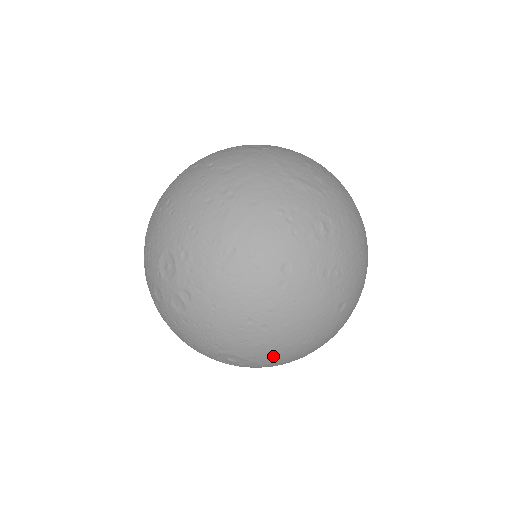
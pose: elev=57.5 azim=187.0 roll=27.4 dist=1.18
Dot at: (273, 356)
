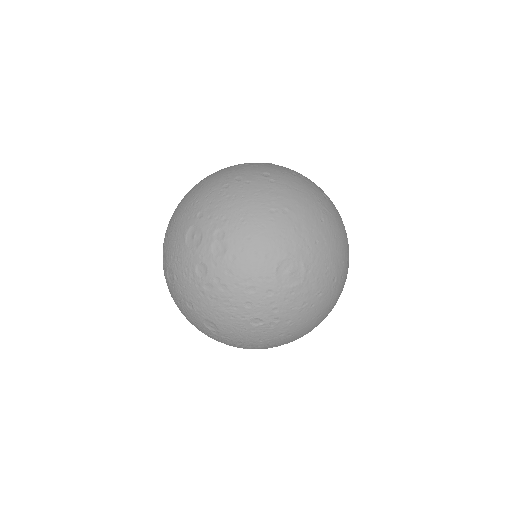
Dot at: (313, 242)
